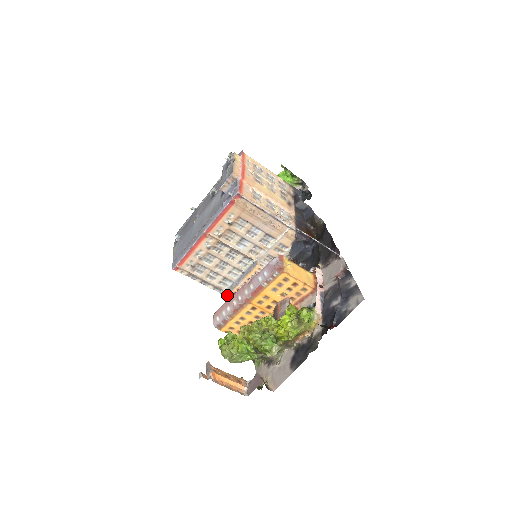
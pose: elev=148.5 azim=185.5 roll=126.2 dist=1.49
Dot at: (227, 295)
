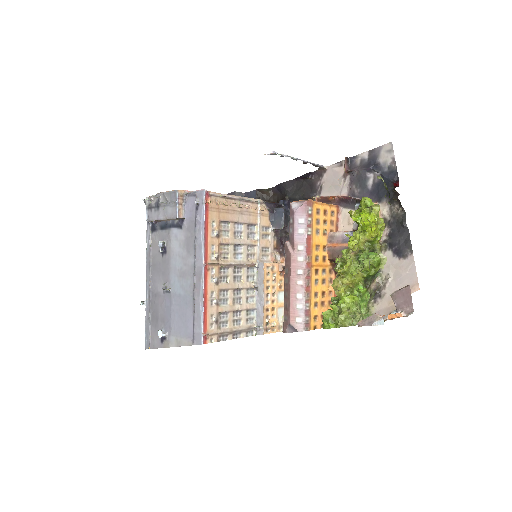
Dot at: (263, 326)
